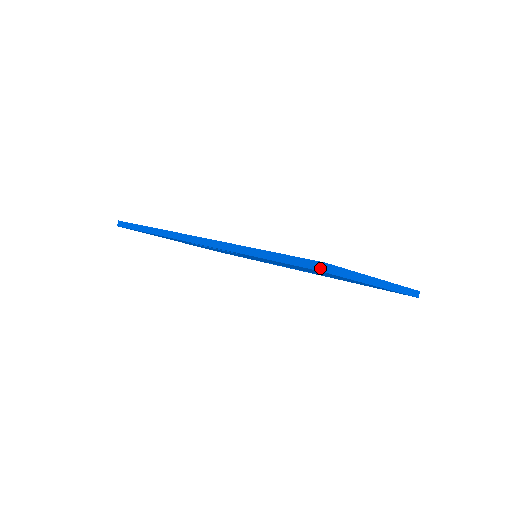
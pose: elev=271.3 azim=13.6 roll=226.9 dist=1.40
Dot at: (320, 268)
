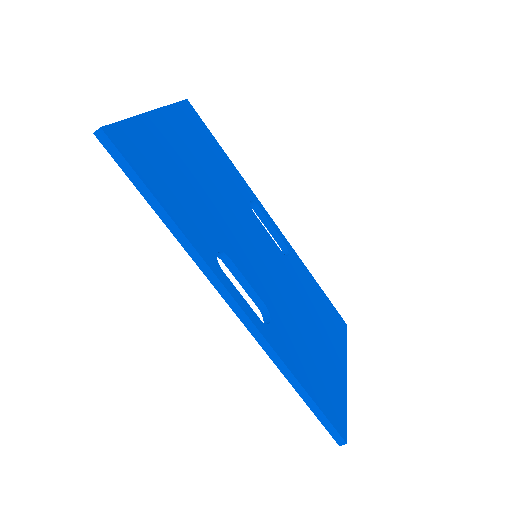
Dot at: (340, 443)
